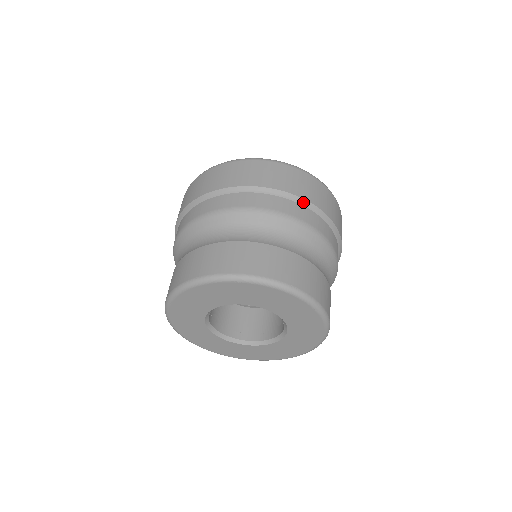
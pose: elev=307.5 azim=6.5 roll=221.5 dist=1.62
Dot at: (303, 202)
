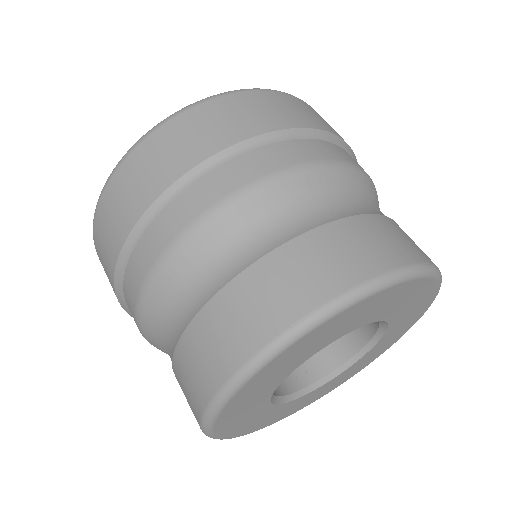
Dot at: (334, 139)
